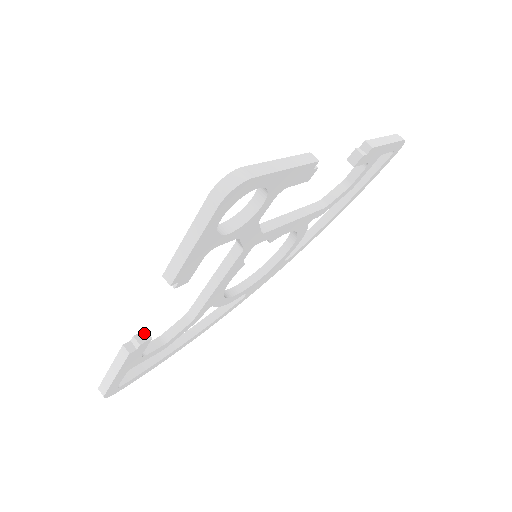
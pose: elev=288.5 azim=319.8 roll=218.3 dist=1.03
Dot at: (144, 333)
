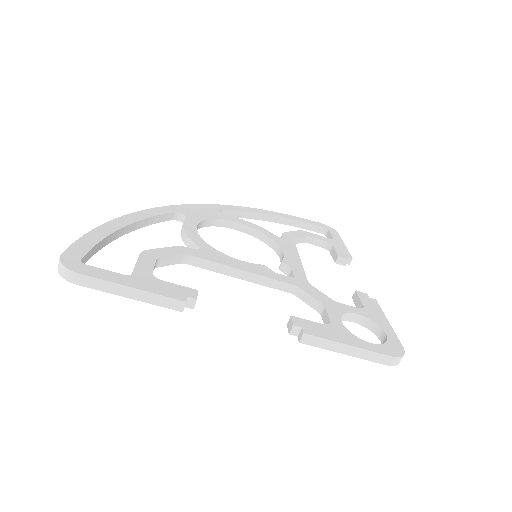
Dot at: (197, 295)
